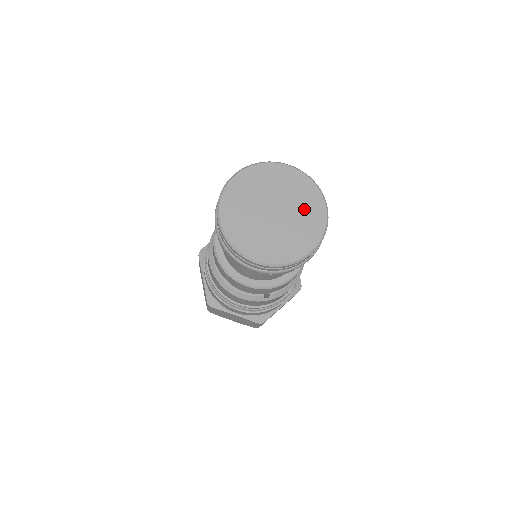
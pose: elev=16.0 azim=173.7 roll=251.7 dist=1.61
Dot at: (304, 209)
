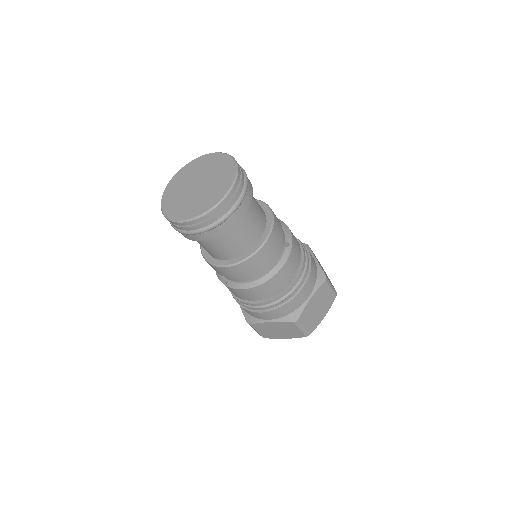
Dot at: (211, 192)
